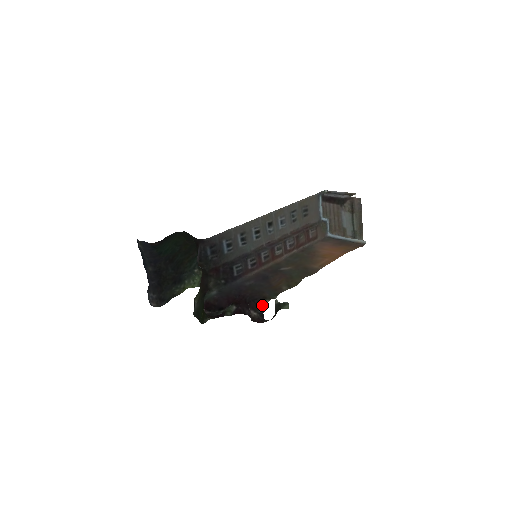
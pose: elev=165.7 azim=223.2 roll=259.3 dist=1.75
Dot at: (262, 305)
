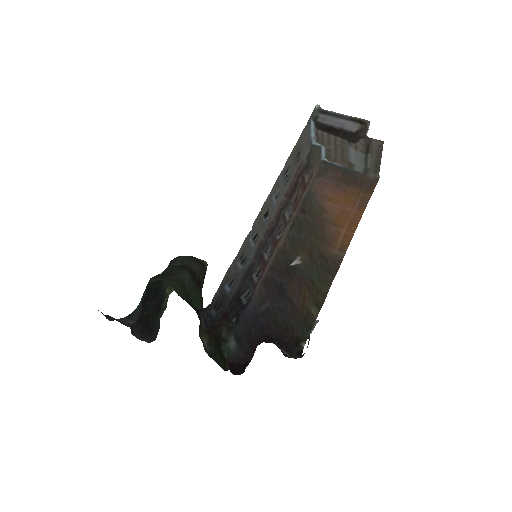
Dot at: (298, 350)
